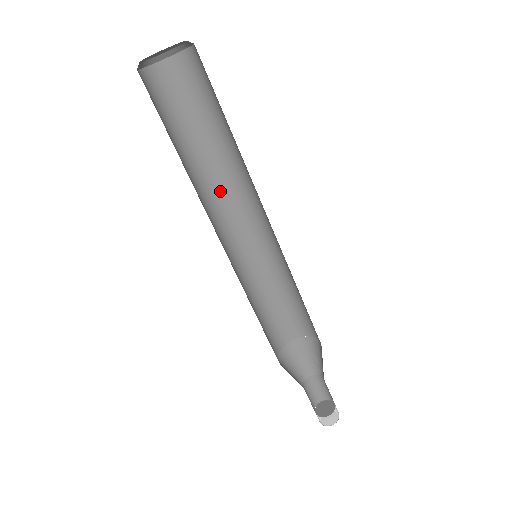
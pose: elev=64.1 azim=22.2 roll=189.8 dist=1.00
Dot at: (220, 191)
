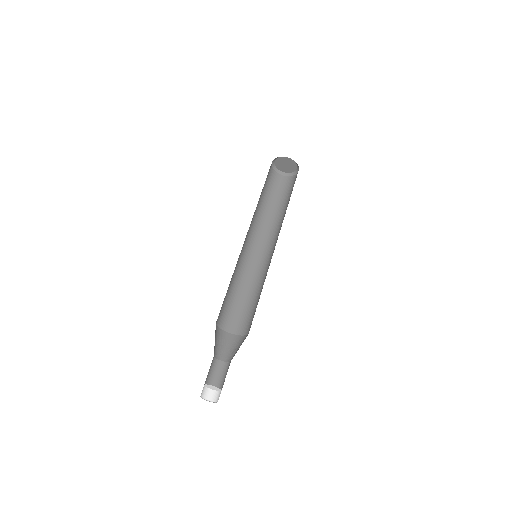
Dot at: (263, 229)
